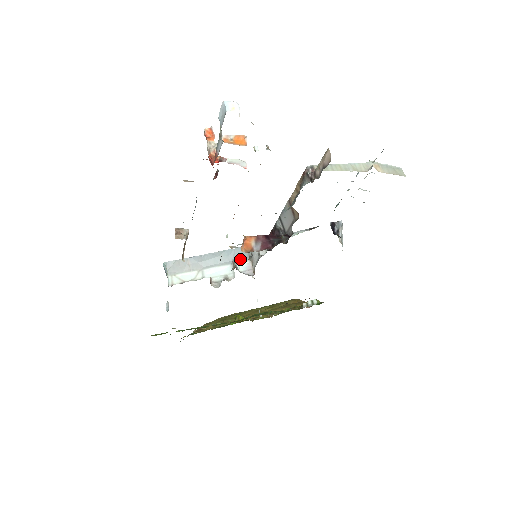
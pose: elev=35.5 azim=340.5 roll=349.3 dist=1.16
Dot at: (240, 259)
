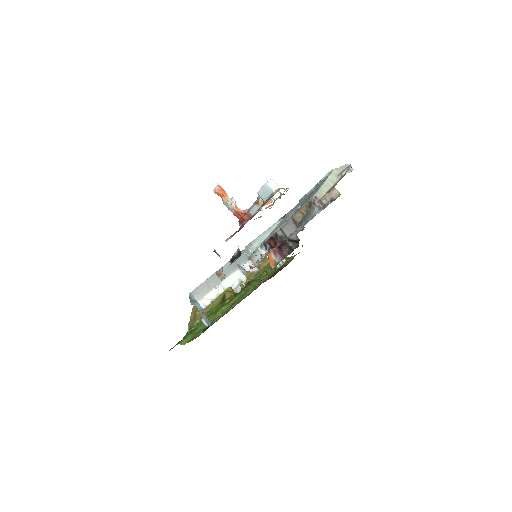
Dot at: (242, 262)
